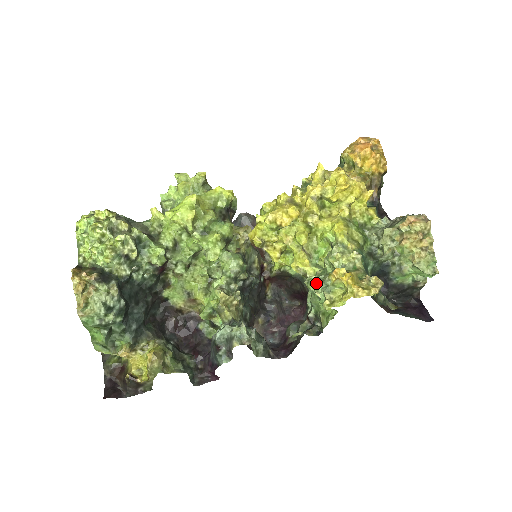
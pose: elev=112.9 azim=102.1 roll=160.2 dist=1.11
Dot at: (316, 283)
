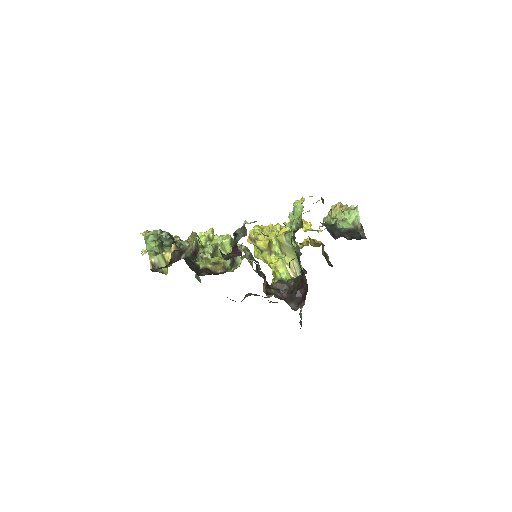
Dot at: (289, 216)
